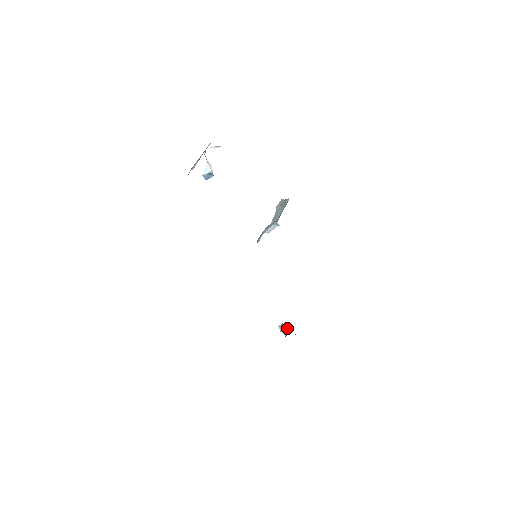
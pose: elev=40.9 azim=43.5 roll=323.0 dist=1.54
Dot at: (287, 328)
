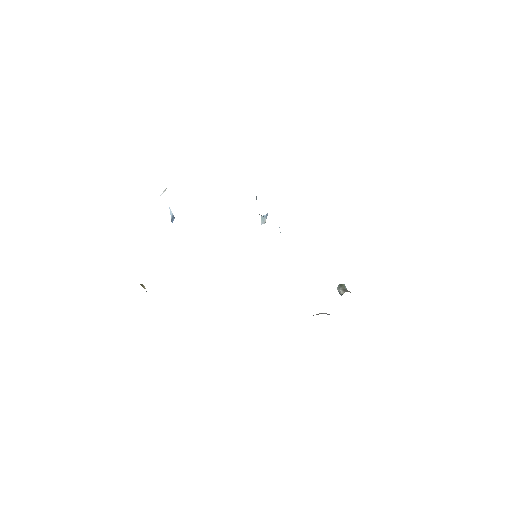
Dot at: (343, 288)
